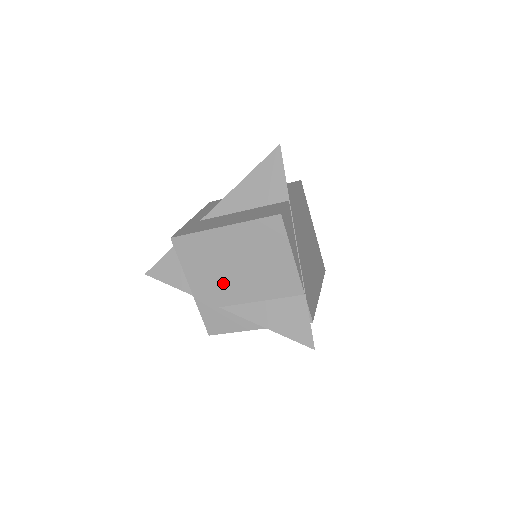
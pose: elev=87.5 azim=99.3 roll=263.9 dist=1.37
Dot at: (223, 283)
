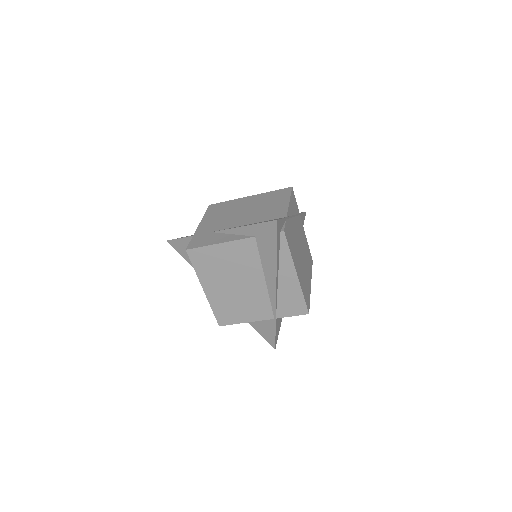
Dot at: (227, 220)
